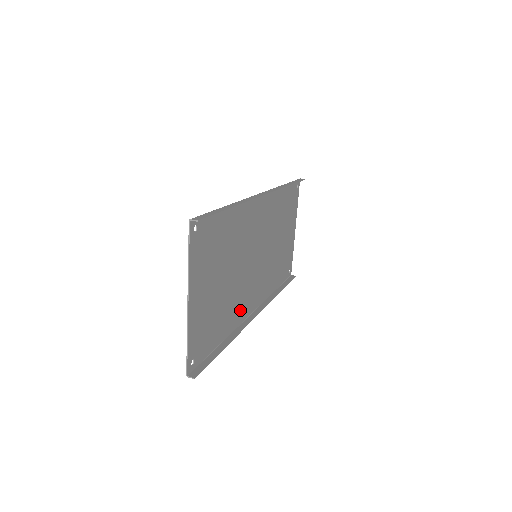
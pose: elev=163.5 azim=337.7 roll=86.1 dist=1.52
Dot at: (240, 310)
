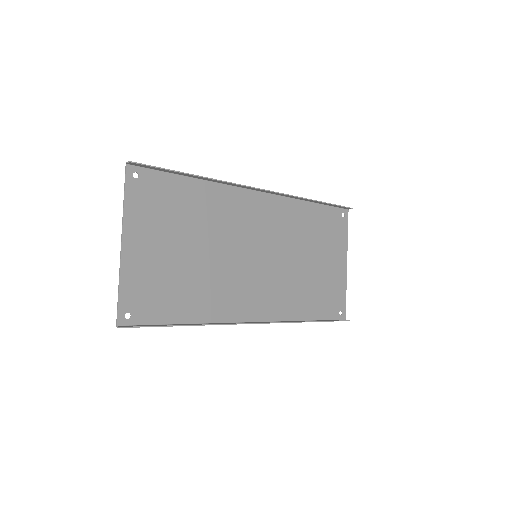
Dot at: (226, 305)
